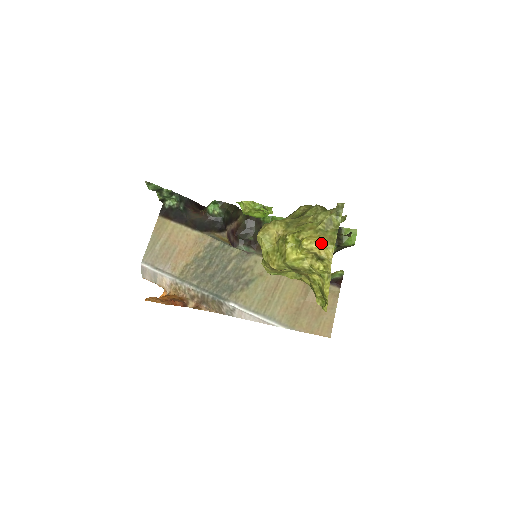
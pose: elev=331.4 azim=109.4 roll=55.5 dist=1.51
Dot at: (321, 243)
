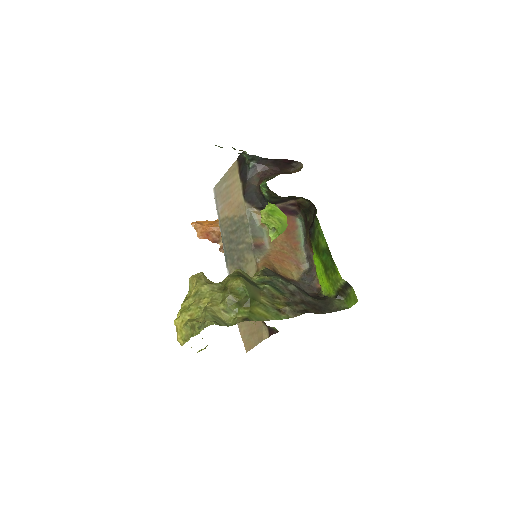
Dot at: (179, 333)
